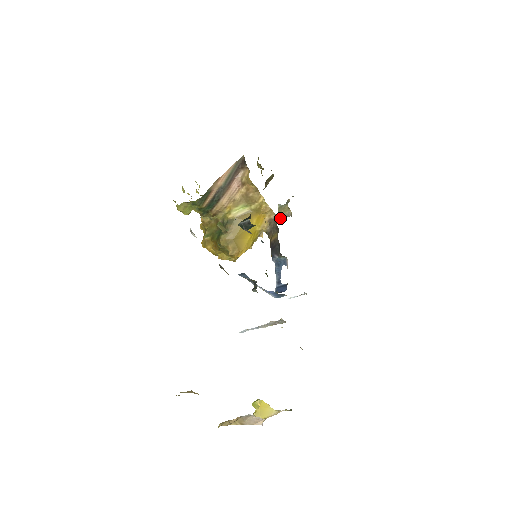
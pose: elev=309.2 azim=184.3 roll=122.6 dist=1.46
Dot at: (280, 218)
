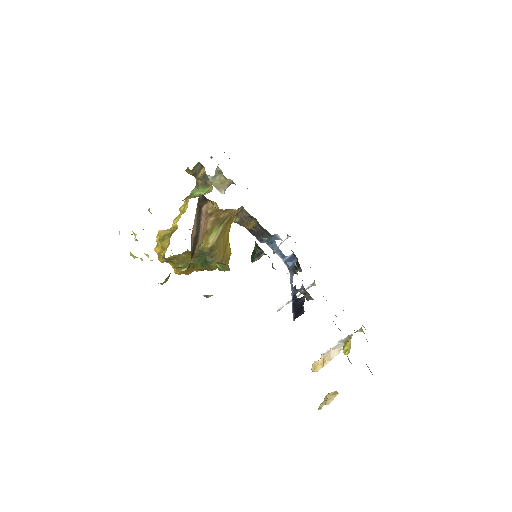
Dot at: (223, 192)
